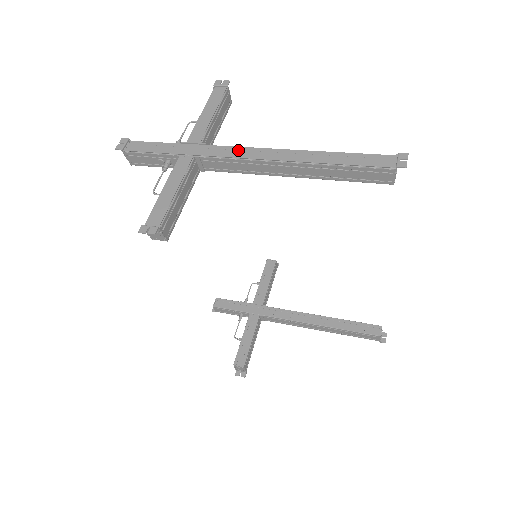
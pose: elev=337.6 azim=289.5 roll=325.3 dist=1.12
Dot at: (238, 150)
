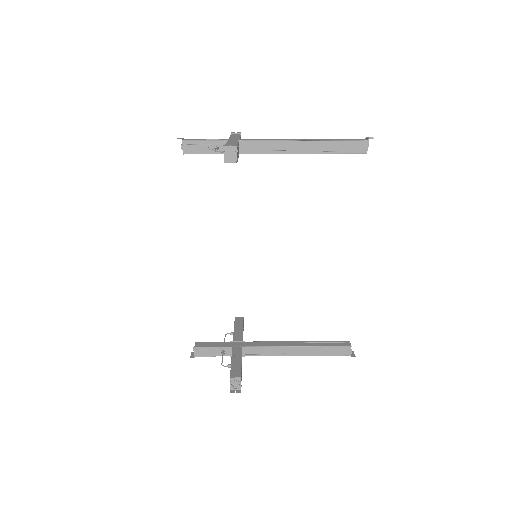
Dot at: (268, 139)
